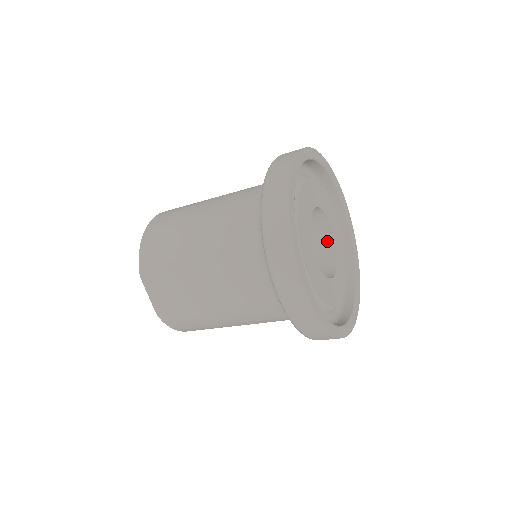
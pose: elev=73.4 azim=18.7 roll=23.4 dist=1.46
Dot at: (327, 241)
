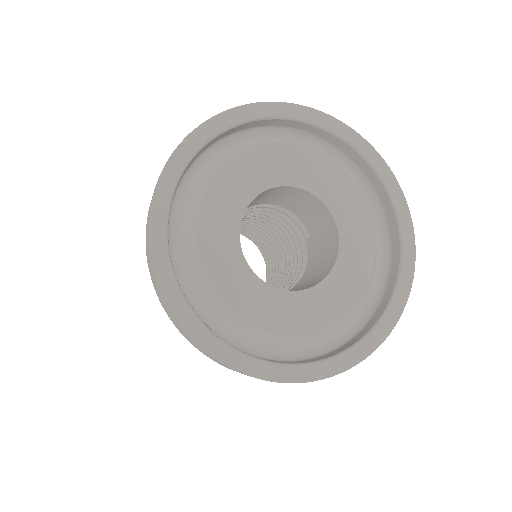
Dot at: (332, 256)
